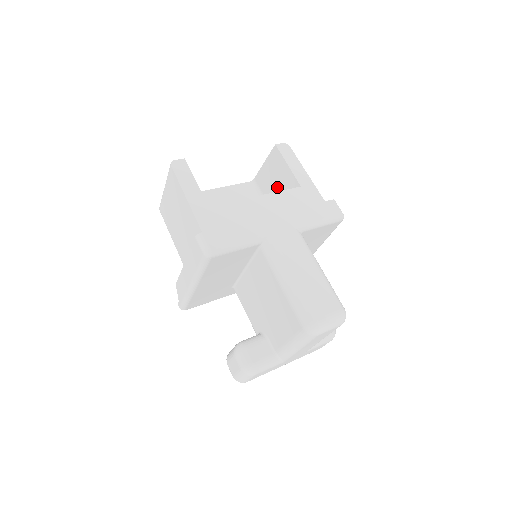
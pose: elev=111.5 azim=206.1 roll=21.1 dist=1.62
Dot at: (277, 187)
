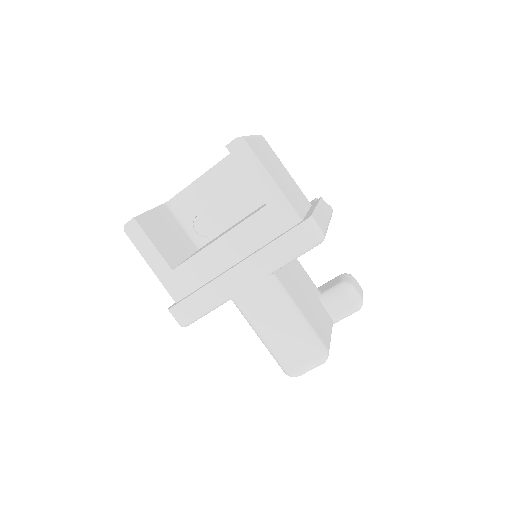
Dot at: occluded
